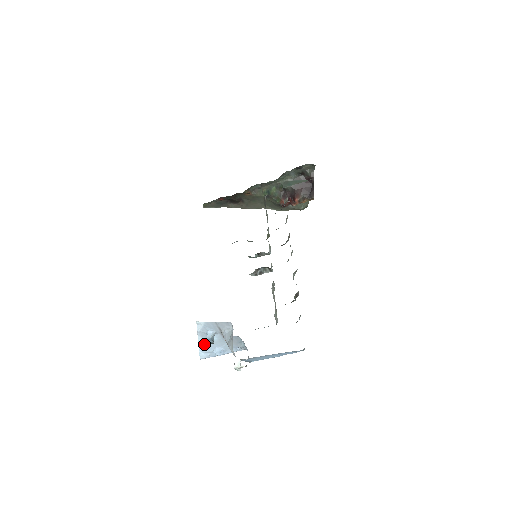
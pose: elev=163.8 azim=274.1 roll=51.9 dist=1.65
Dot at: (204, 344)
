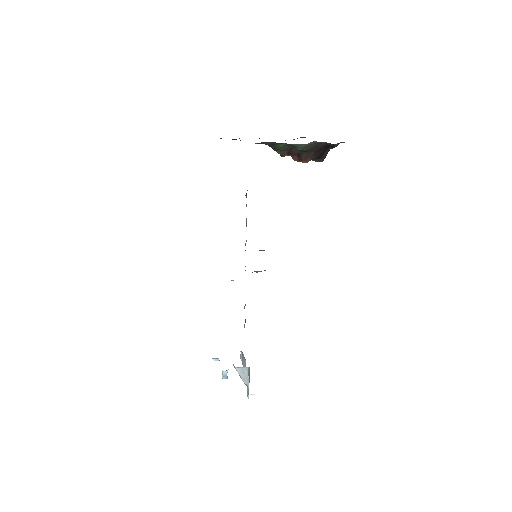
Dot at: occluded
